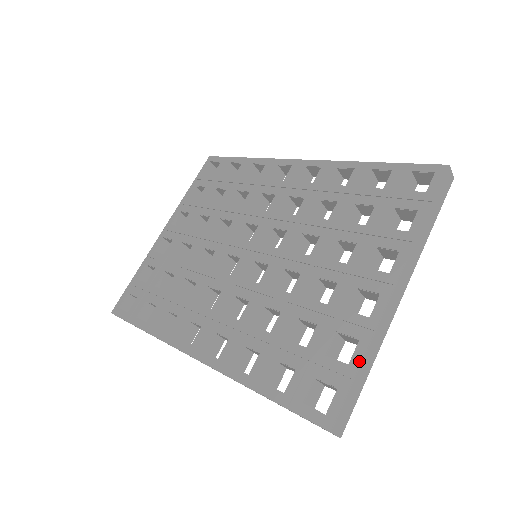
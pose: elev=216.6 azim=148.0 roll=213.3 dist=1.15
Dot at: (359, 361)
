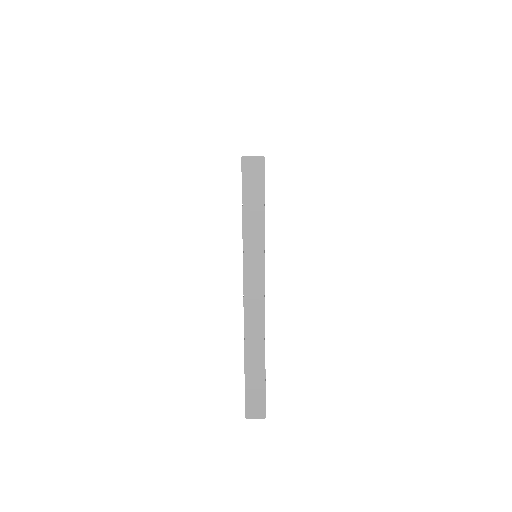
Dot at: (244, 364)
